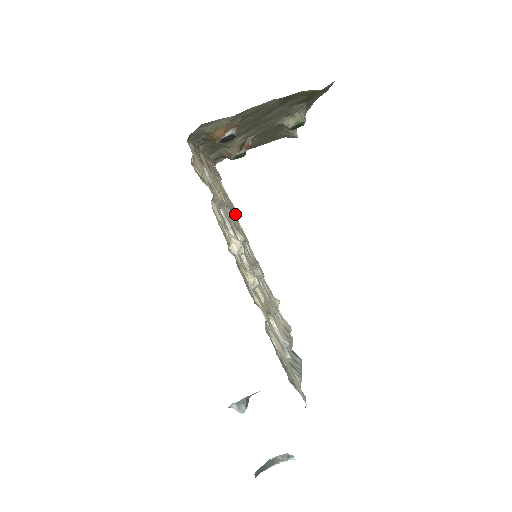
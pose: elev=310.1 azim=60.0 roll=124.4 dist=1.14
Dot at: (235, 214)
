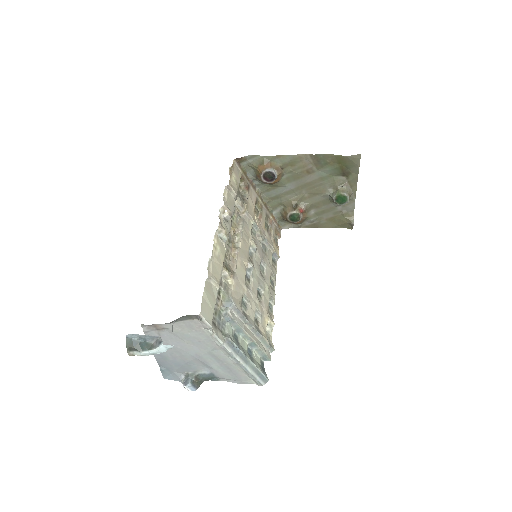
Dot at: (277, 259)
